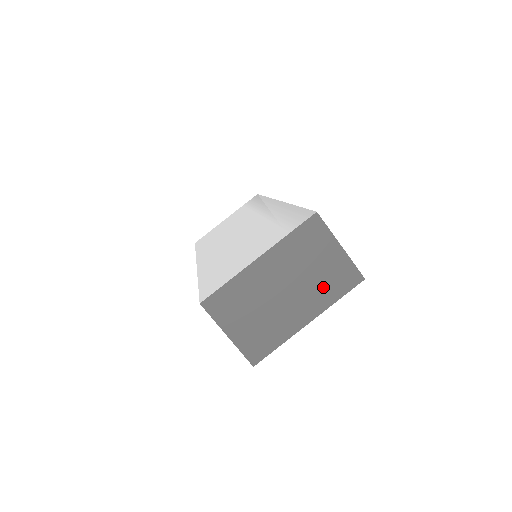
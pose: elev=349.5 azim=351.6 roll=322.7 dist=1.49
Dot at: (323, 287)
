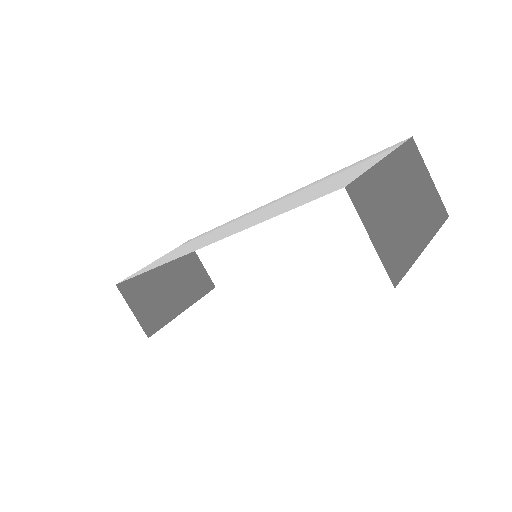
Dot at: (427, 212)
